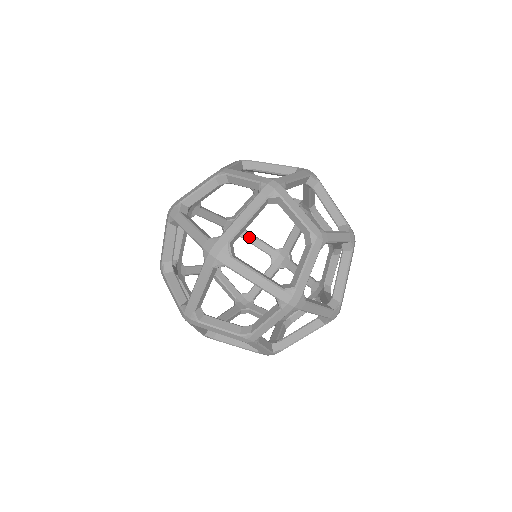
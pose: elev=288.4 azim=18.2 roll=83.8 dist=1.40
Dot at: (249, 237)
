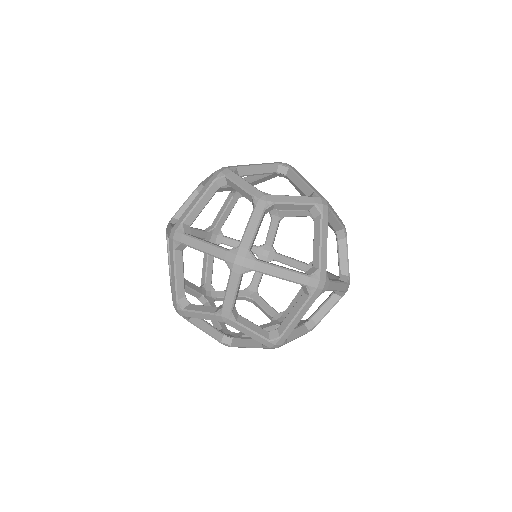
Dot at: occluded
